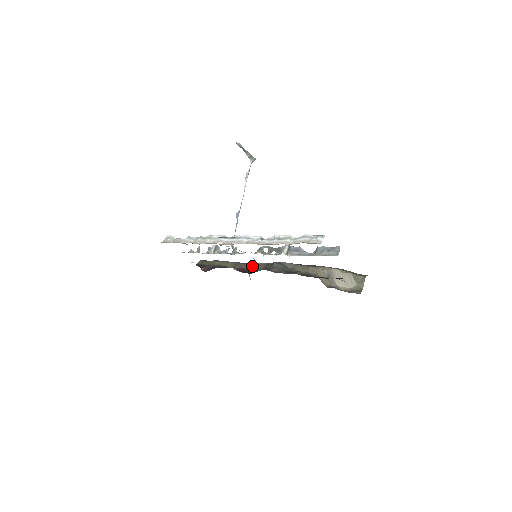
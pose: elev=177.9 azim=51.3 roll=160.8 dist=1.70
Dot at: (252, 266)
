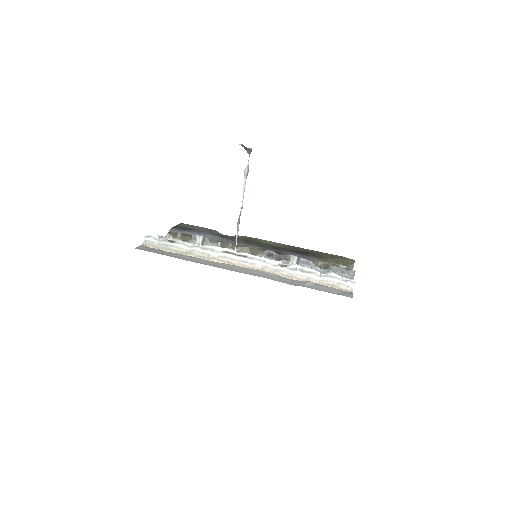
Dot at: (240, 250)
